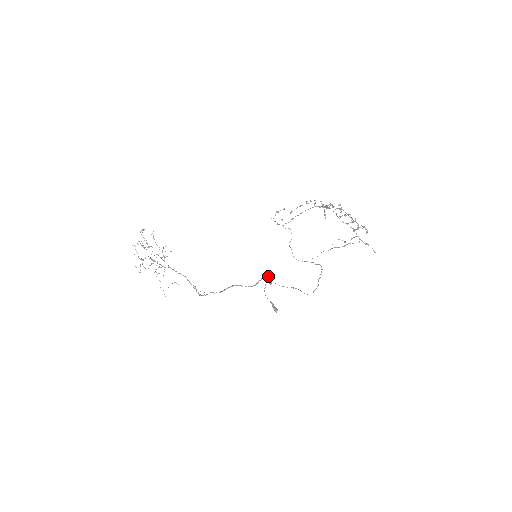
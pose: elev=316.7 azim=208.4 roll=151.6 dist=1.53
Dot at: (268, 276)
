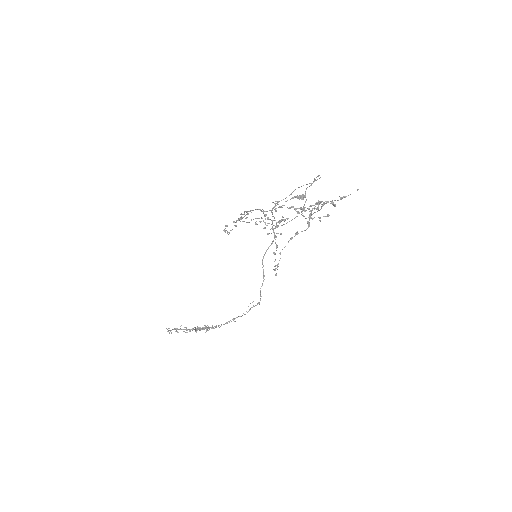
Dot at: occluded
